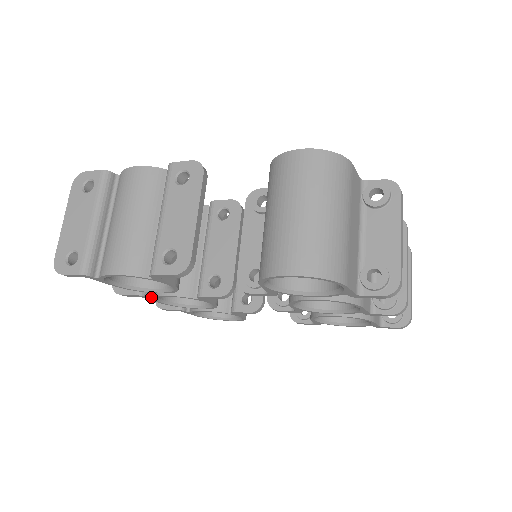
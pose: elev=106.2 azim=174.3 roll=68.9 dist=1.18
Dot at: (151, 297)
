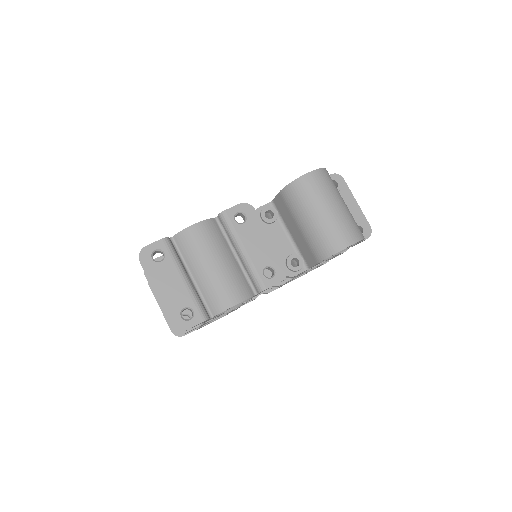
Dot at: (207, 322)
